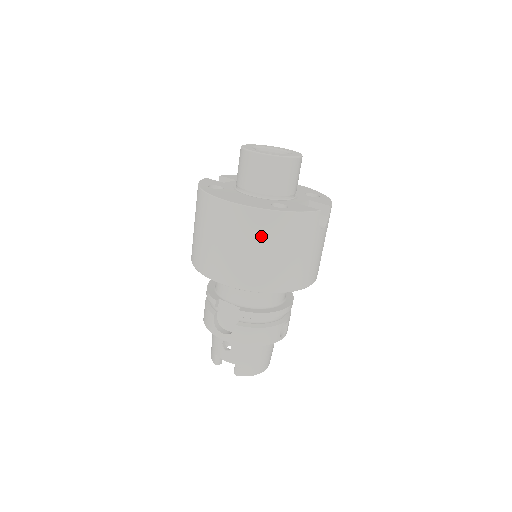
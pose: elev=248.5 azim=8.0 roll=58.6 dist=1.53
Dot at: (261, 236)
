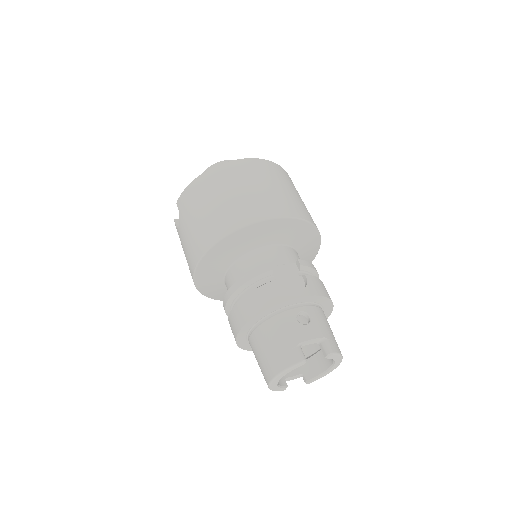
Dot at: (285, 180)
